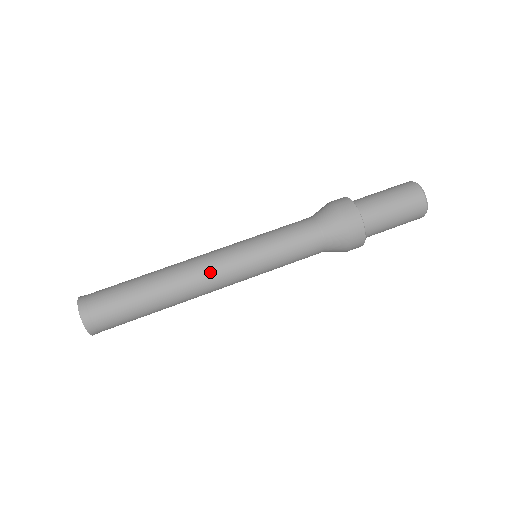
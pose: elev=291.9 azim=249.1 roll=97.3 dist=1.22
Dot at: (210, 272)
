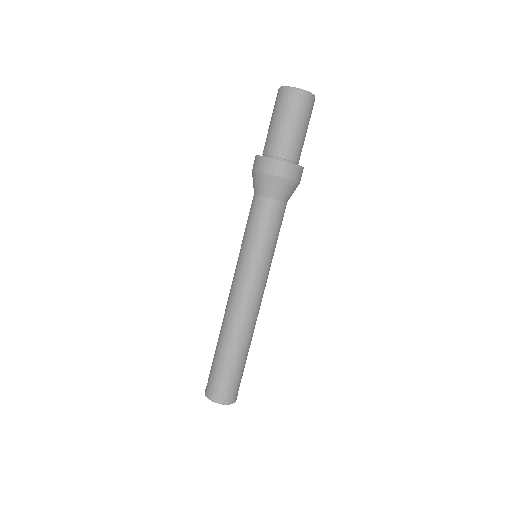
Dot at: occluded
